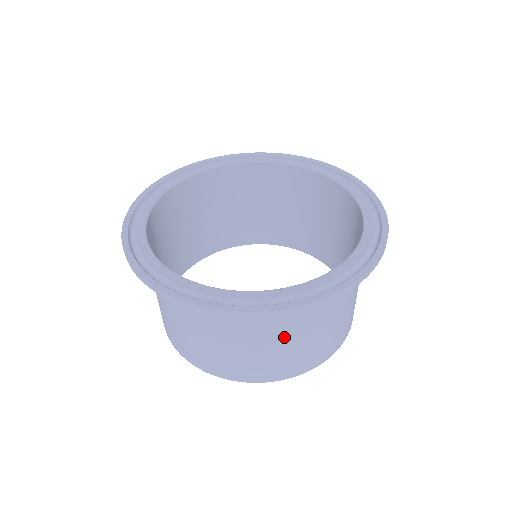
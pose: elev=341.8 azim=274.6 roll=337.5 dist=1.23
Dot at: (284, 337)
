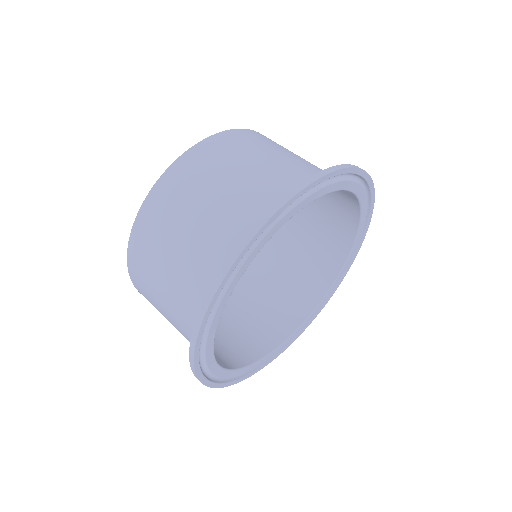
Dot at: (291, 270)
